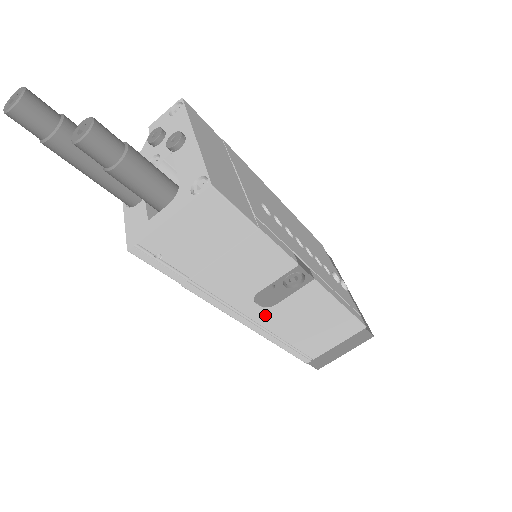
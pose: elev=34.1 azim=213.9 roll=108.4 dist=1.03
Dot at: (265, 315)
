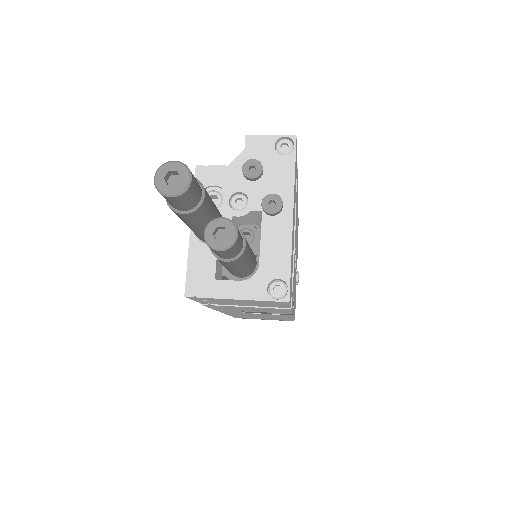
Dot at: occluded
